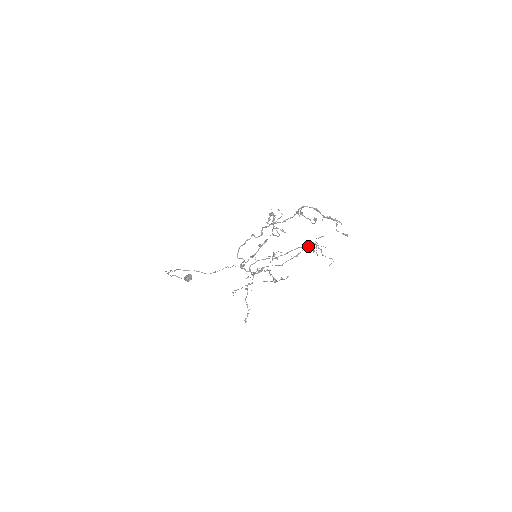
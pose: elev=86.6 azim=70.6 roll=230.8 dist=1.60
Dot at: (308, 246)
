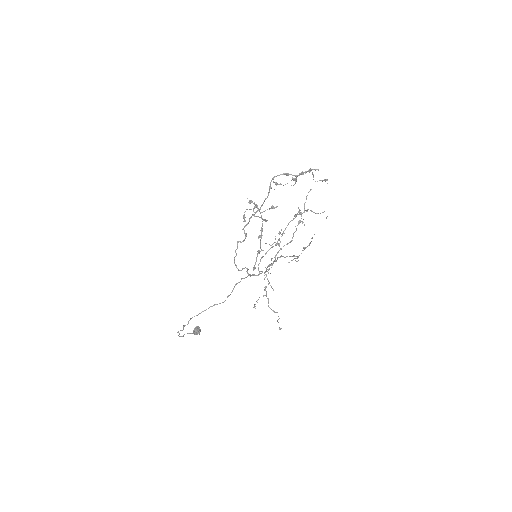
Dot at: (296, 216)
